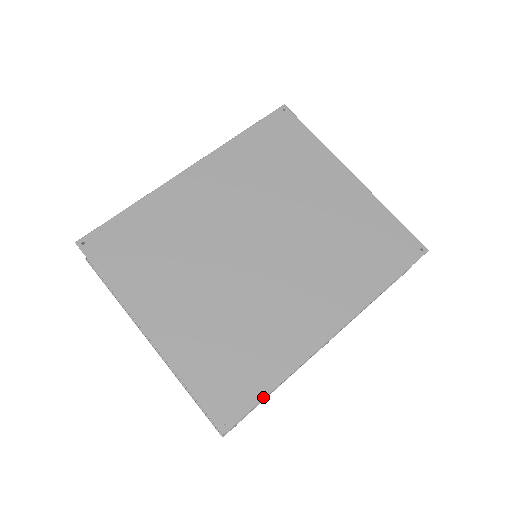
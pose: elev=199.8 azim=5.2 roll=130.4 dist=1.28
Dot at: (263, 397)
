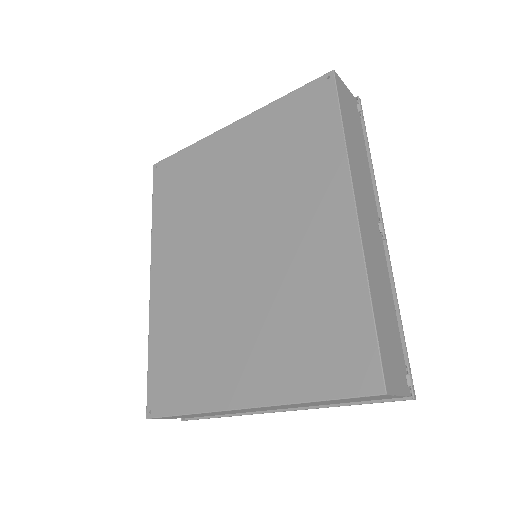
Dot at: (373, 324)
